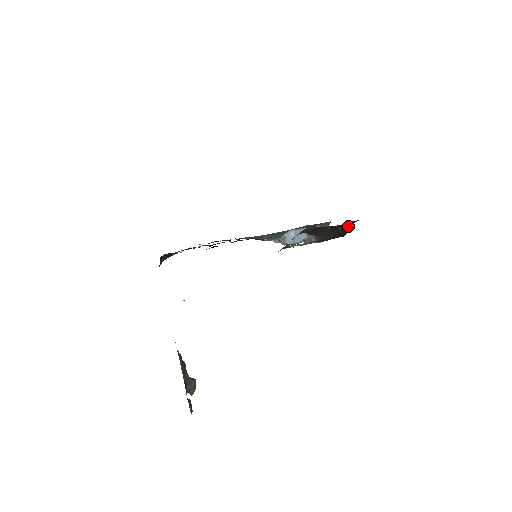
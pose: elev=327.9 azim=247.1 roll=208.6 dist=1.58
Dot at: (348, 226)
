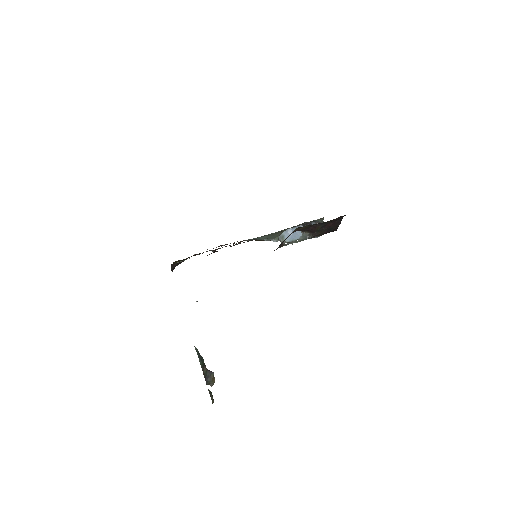
Dot at: (338, 221)
